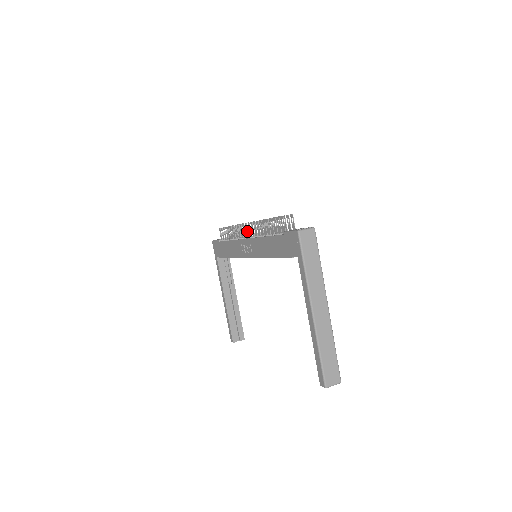
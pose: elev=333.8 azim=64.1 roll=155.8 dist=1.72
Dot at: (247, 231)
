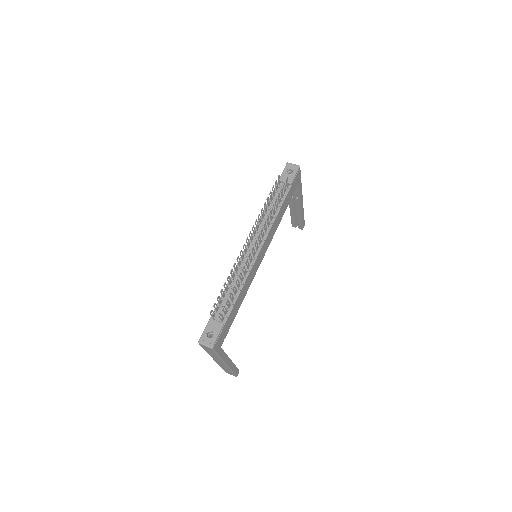
Dot at: (247, 244)
